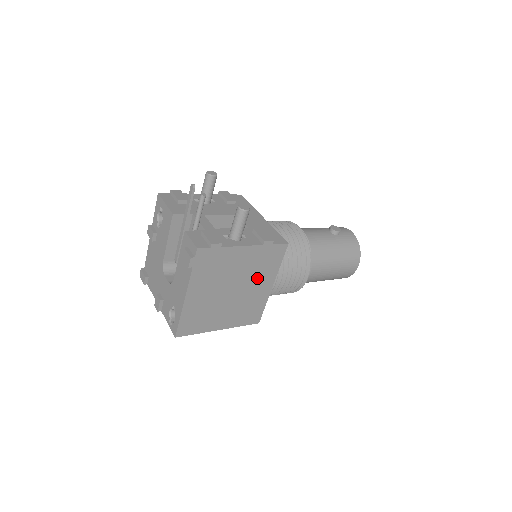
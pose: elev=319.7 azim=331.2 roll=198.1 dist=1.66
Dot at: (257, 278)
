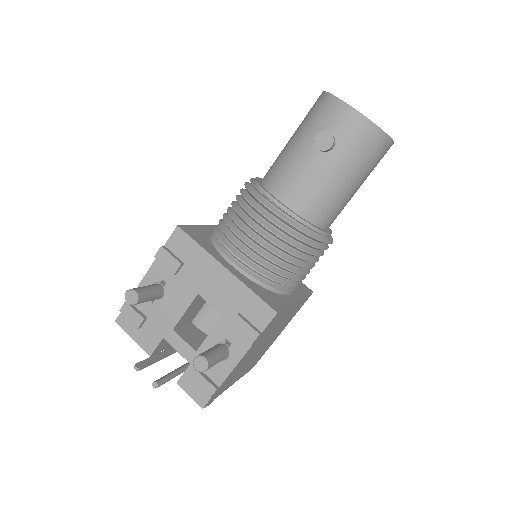
Dot at: (276, 325)
